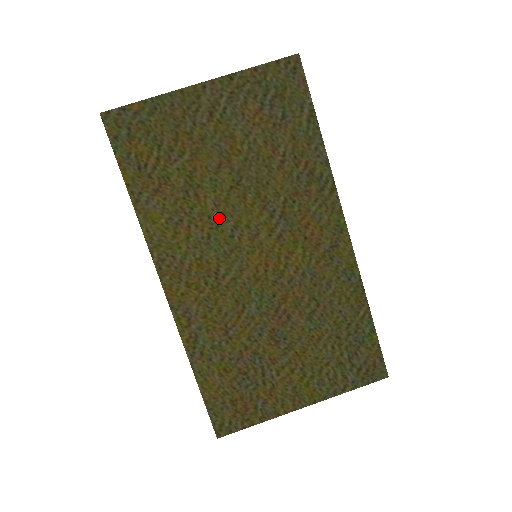
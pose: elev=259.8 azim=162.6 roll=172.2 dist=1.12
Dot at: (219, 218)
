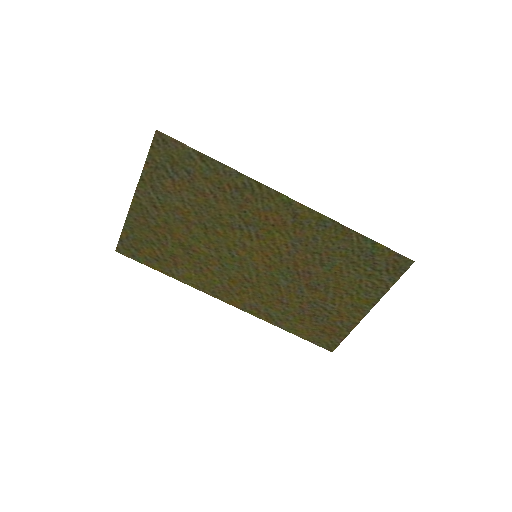
Dot at: (217, 253)
